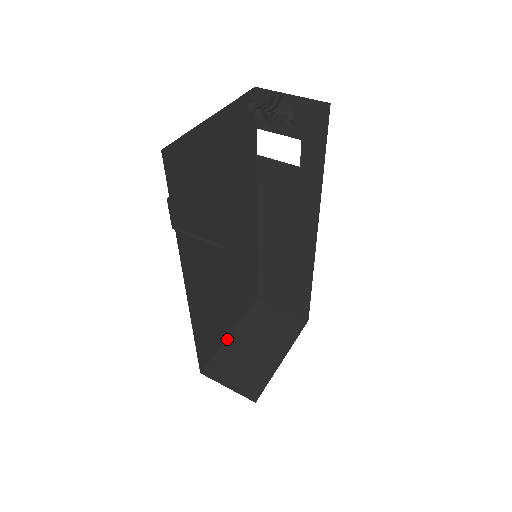
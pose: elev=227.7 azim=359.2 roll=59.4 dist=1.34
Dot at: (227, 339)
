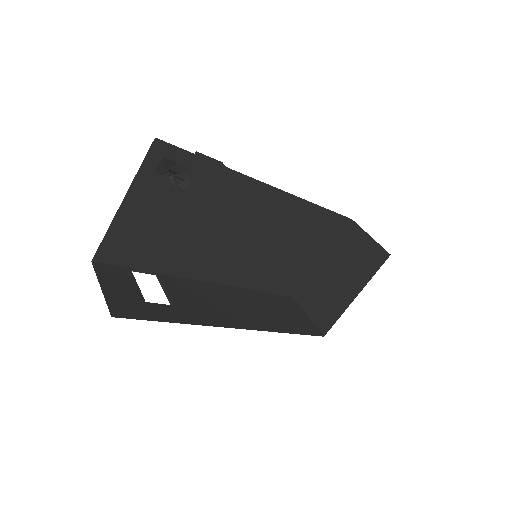
Dot at: (317, 266)
